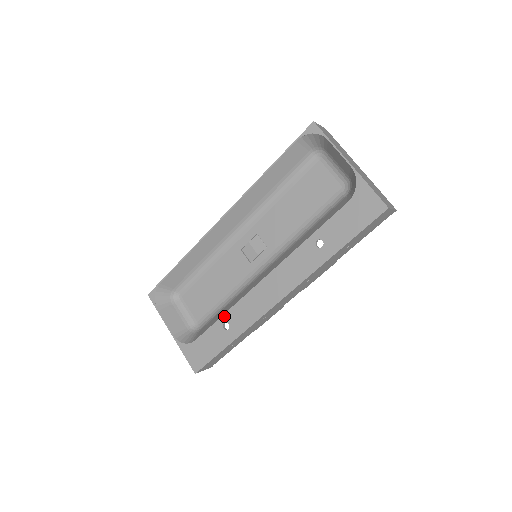
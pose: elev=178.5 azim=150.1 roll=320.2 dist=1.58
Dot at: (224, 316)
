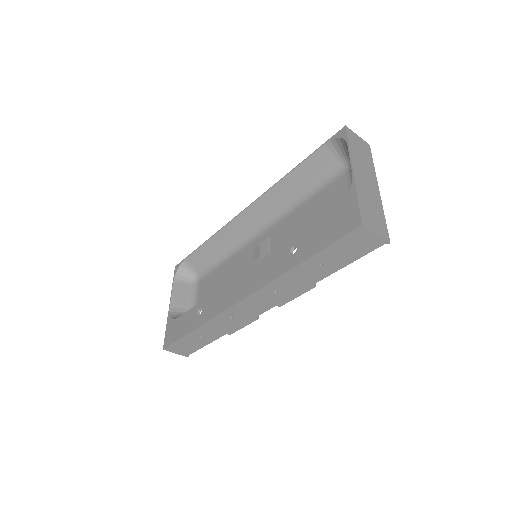
Dot at: (203, 302)
